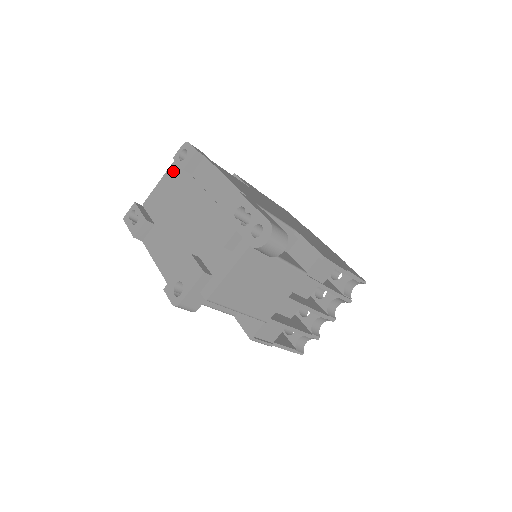
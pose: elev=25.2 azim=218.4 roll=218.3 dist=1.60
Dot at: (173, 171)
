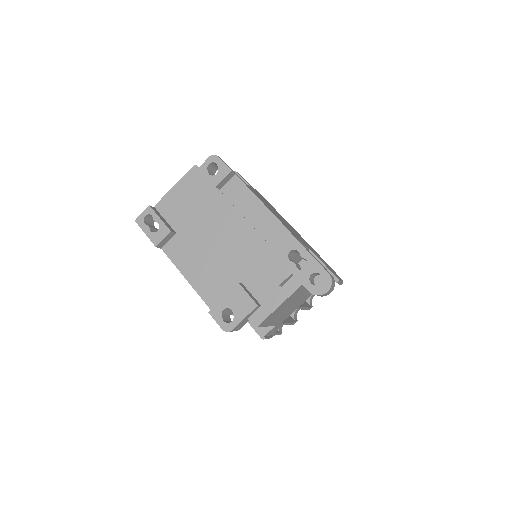
Dot at: (194, 178)
